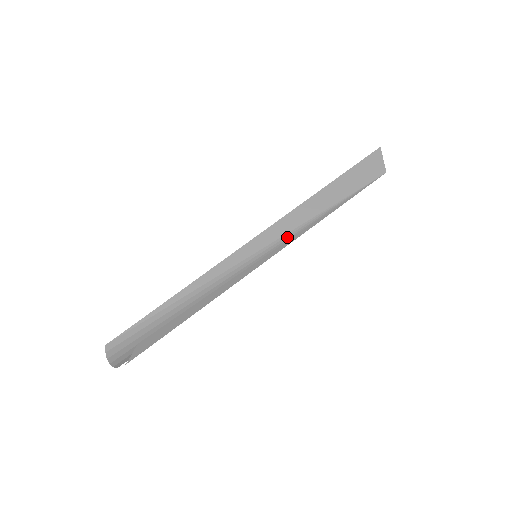
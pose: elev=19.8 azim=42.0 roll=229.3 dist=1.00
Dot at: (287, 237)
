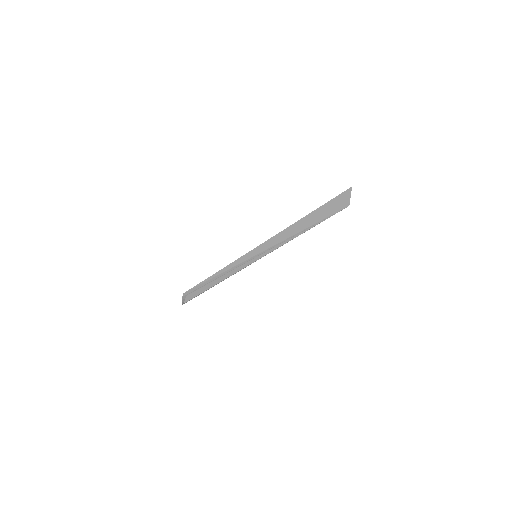
Dot at: occluded
